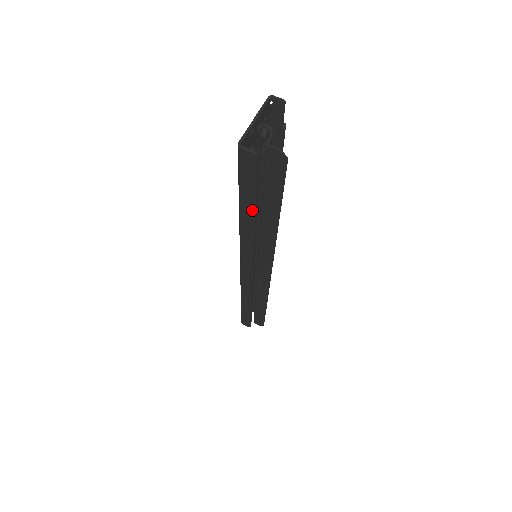
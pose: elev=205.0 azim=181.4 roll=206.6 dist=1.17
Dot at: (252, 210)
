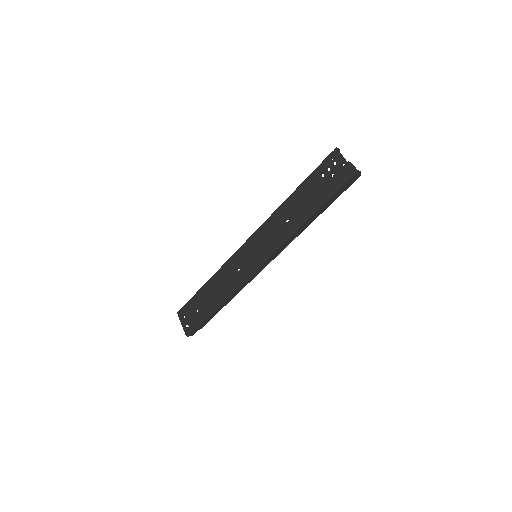
Dot at: occluded
